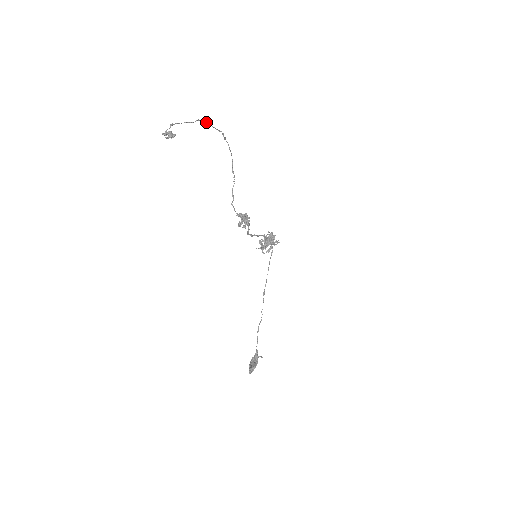
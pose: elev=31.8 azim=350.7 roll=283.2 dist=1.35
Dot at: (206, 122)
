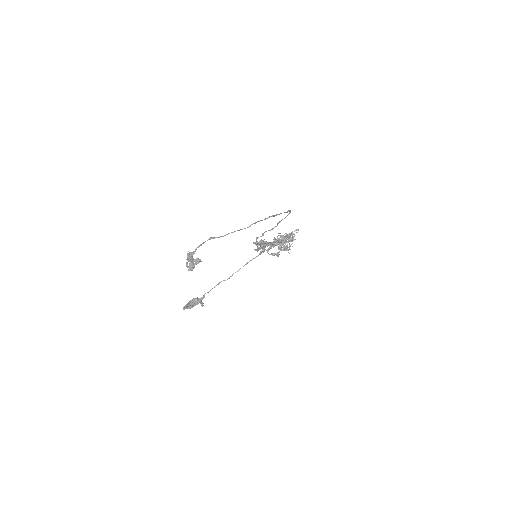
Dot at: occluded
